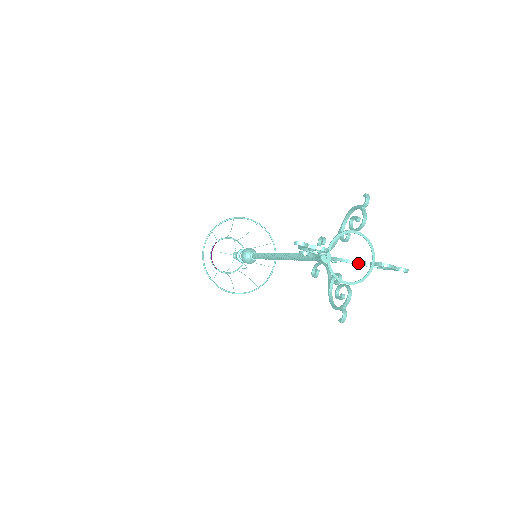
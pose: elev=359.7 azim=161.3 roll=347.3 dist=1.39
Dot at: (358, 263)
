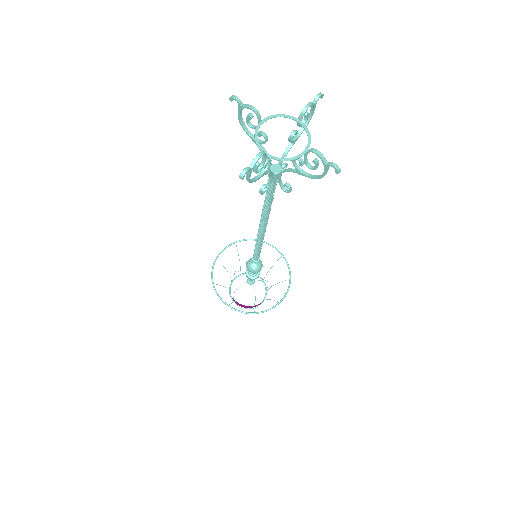
Dot at: (299, 169)
